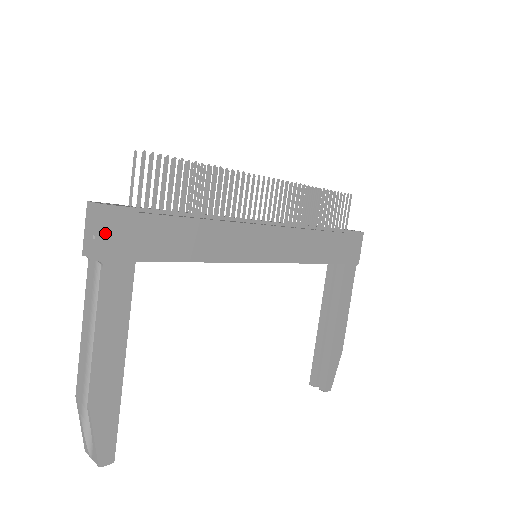
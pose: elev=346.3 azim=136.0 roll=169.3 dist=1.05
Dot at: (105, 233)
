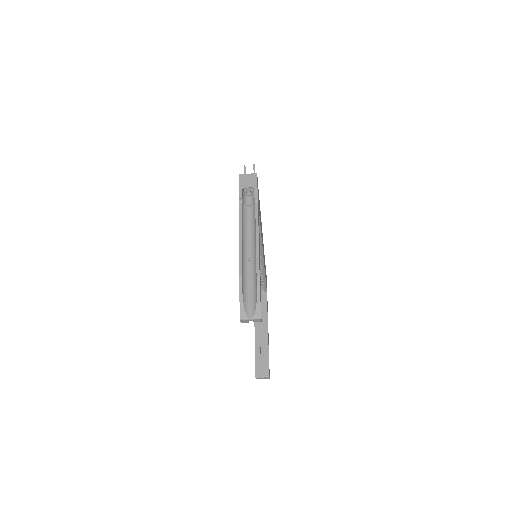
Dot at: (257, 187)
